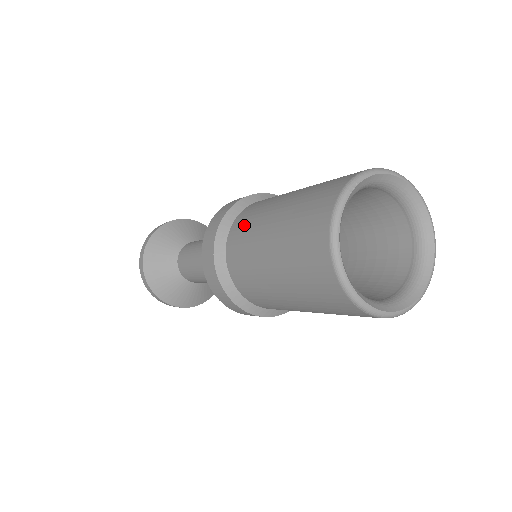
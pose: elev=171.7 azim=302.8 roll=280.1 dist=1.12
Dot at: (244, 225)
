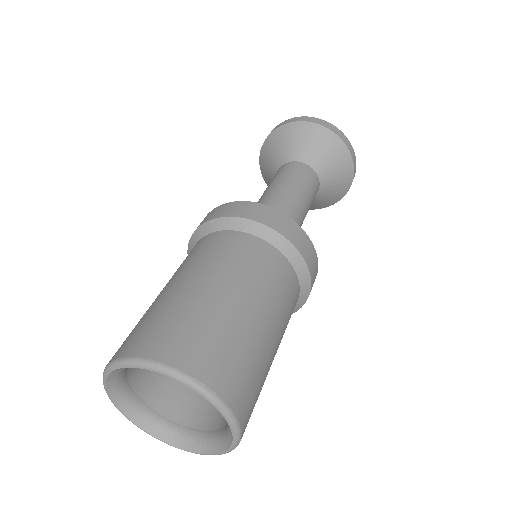
Dot at: (183, 261)
